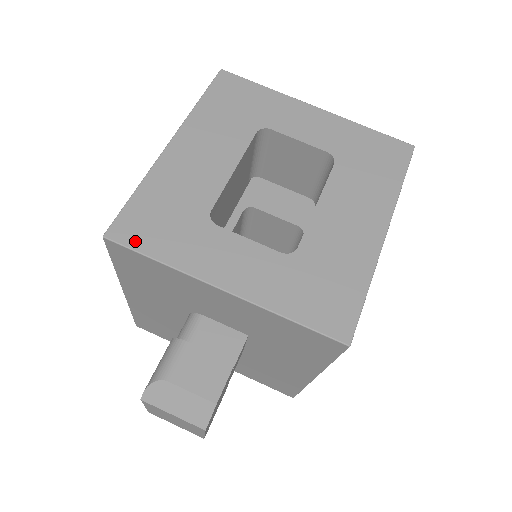
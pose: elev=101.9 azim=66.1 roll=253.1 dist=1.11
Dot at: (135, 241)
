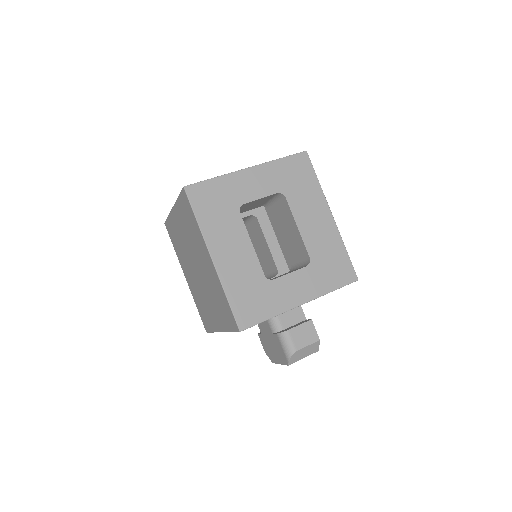
Dot at: (253, 320)
